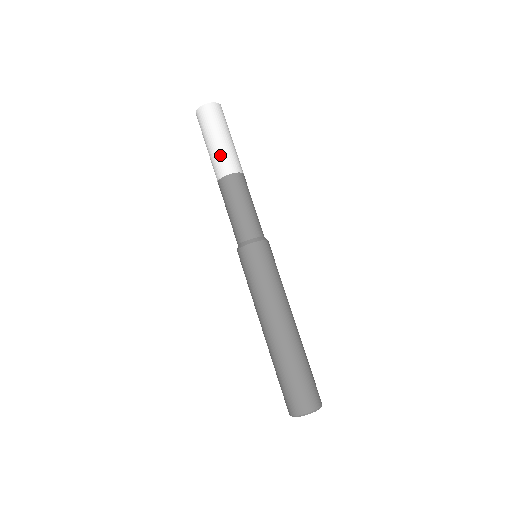
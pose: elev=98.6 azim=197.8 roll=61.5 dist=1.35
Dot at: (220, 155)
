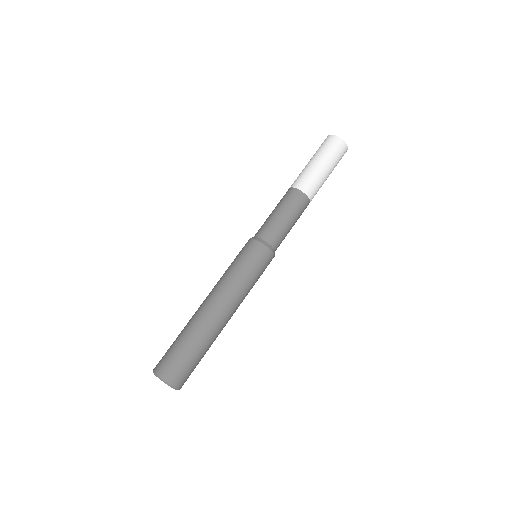
Dot at: (312, 175)
